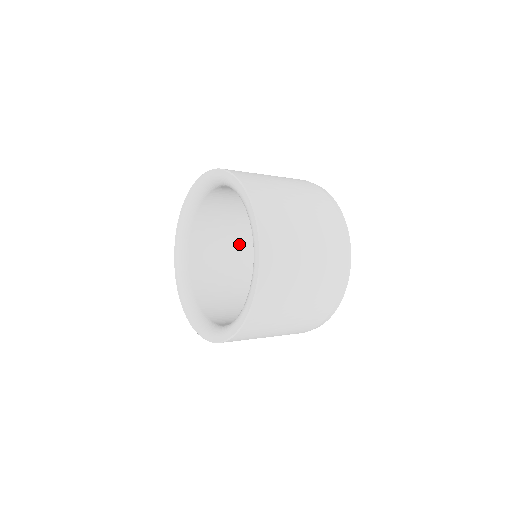
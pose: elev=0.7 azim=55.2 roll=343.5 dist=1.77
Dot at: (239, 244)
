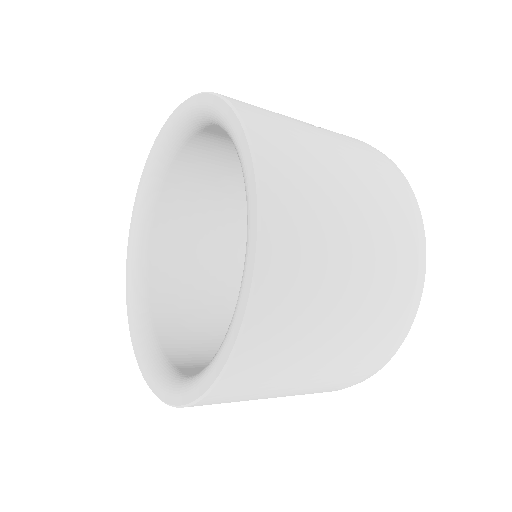
Dot at: occluded
